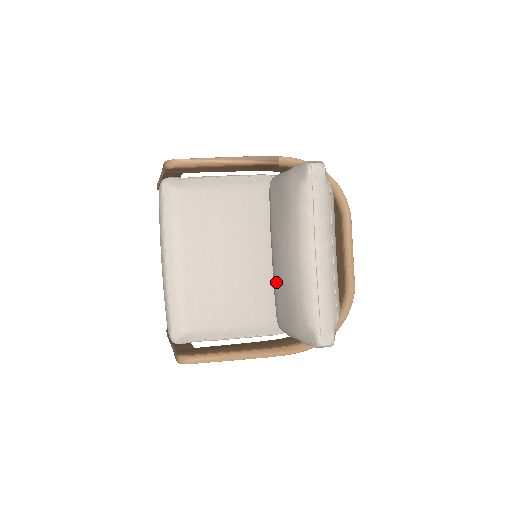
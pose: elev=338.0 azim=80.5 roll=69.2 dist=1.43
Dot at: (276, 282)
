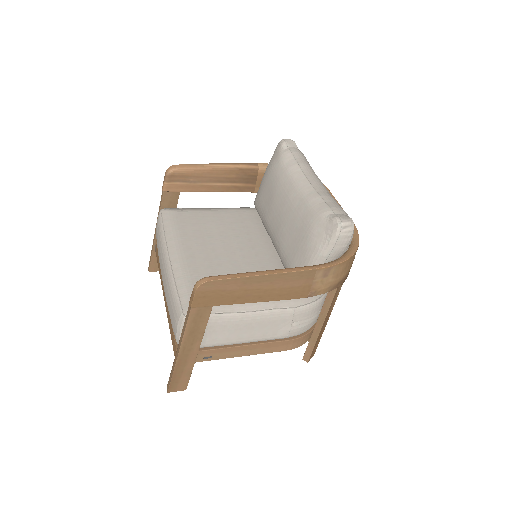
Dot at: (281, 241)
